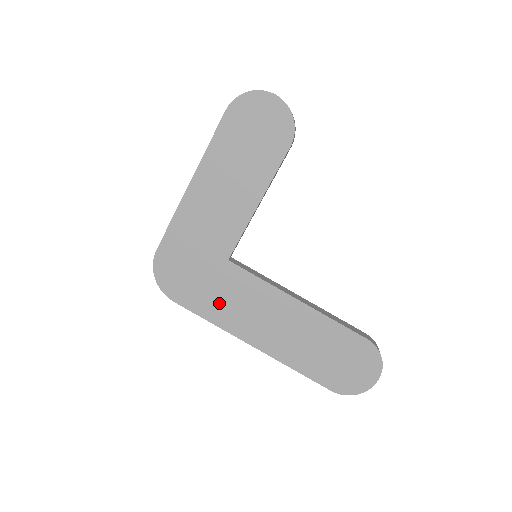
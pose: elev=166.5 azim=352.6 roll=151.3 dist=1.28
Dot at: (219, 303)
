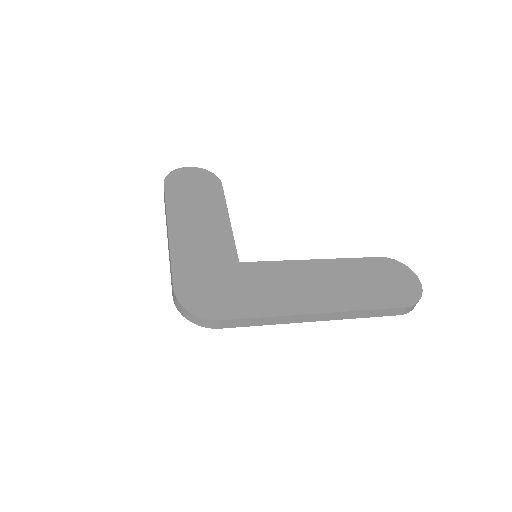
Dot at: (260, 297)
